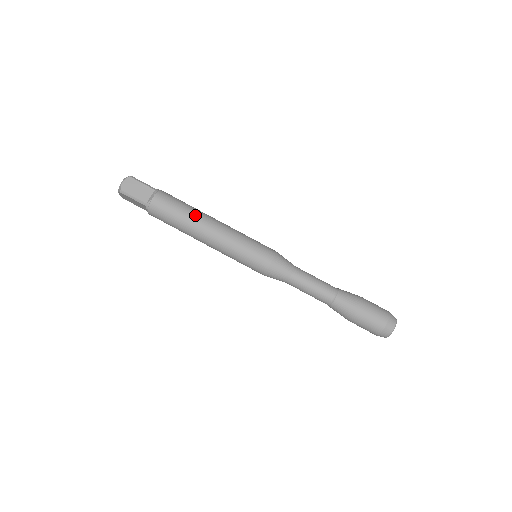
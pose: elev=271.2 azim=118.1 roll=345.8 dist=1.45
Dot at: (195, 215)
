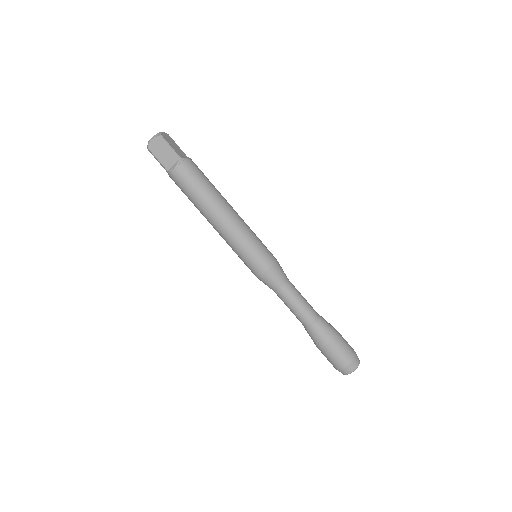
Dot at: (208, 201)
